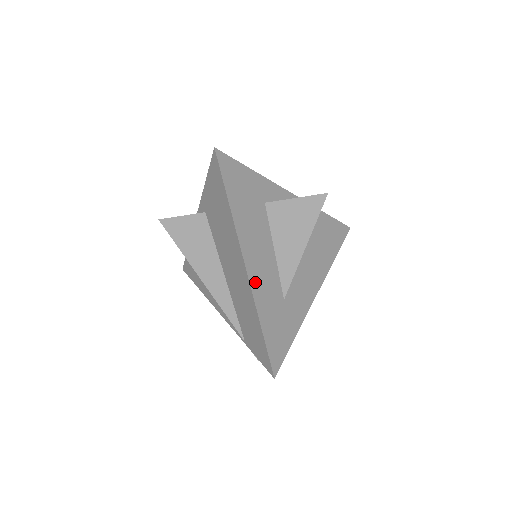
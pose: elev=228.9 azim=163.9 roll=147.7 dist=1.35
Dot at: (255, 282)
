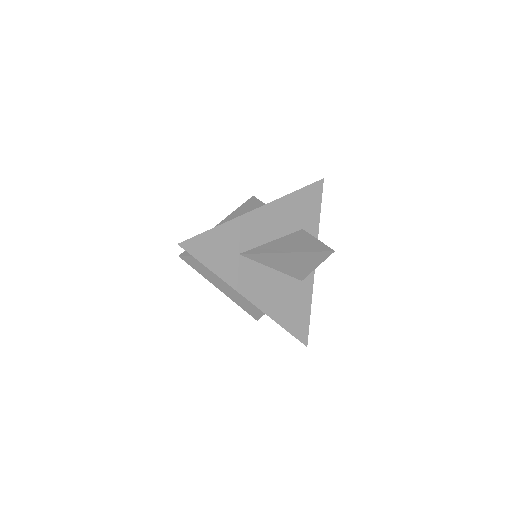
Dot at: (248, 219)
